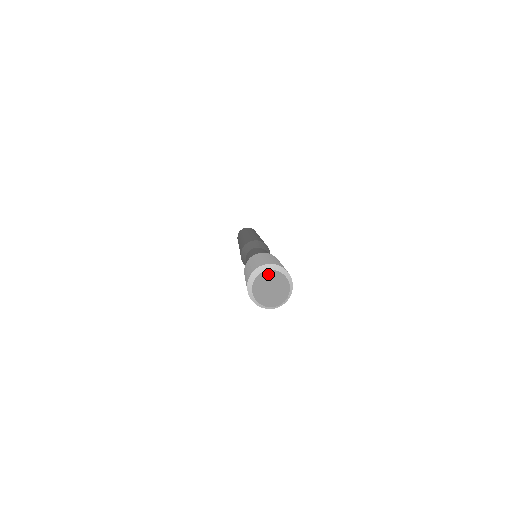
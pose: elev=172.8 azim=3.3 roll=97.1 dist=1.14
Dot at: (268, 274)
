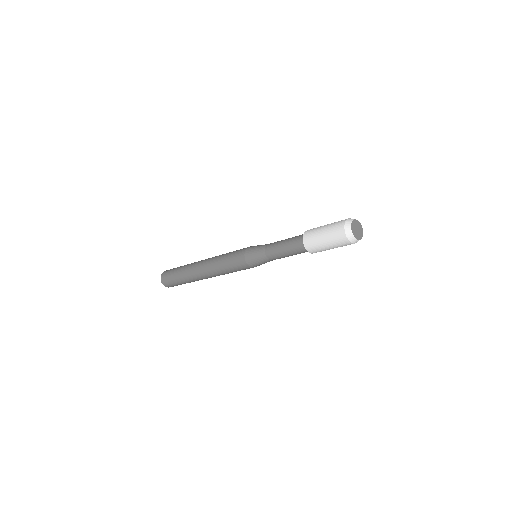
Dot at: (353, 223)
